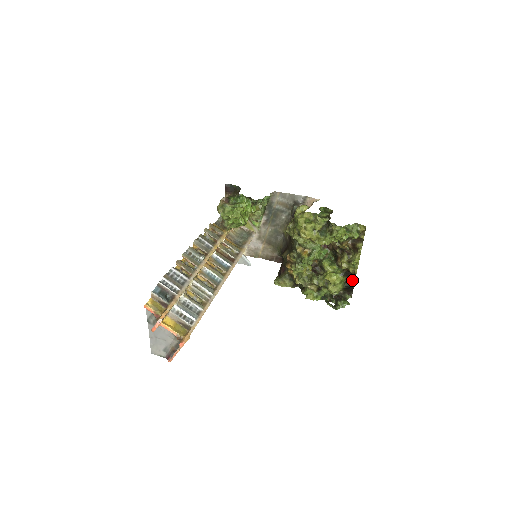
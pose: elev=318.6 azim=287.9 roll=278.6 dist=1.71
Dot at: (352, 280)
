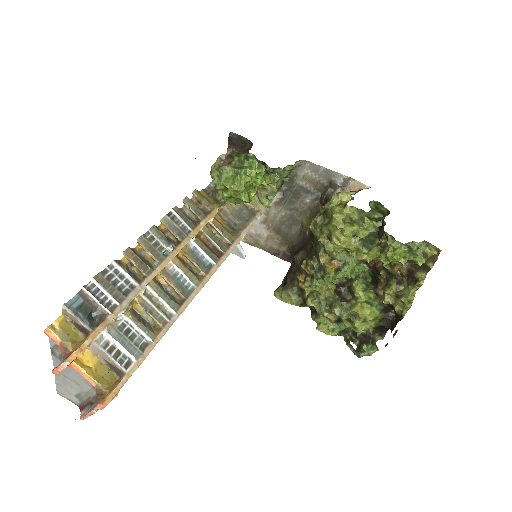
Dot at: (392, 319)
